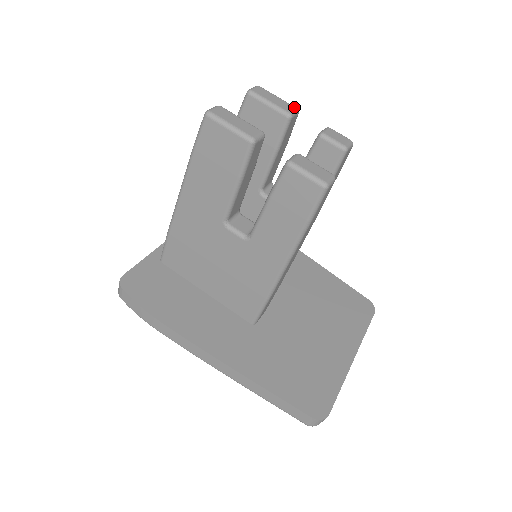
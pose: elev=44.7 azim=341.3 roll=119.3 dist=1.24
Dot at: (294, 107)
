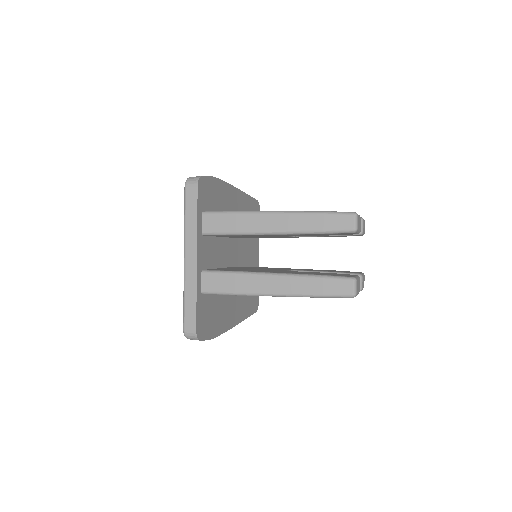
Dot at: occluded
